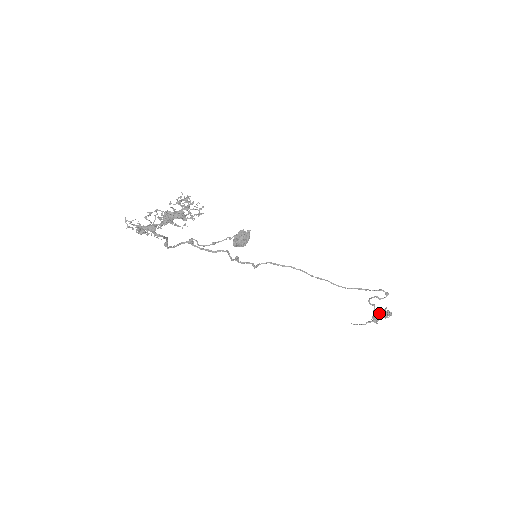
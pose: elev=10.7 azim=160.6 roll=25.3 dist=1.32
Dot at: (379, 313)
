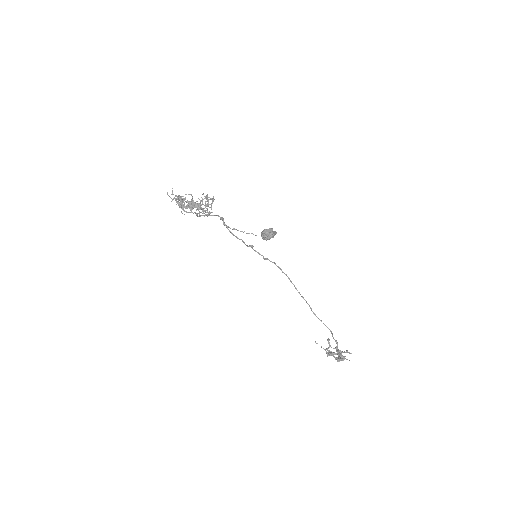
Dot at: (342, 351)
